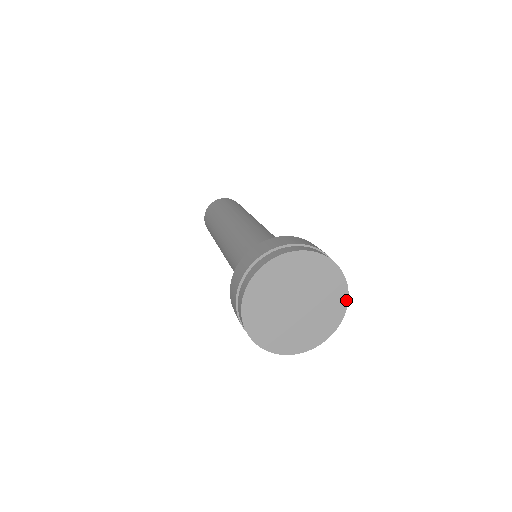
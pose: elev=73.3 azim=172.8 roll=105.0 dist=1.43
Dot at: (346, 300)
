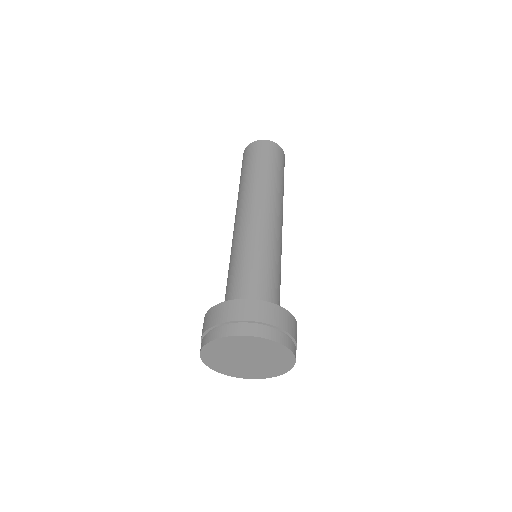
Dot at: (284, 347)
